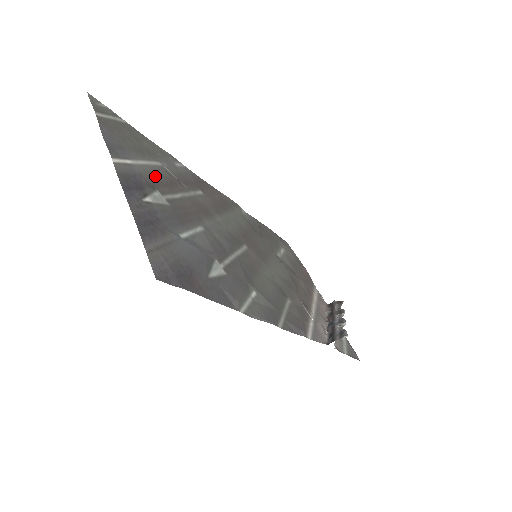
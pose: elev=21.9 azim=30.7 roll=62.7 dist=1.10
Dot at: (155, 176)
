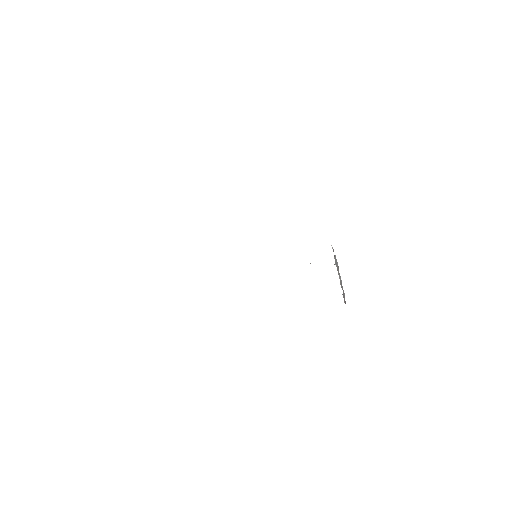
Dot at: occluded
